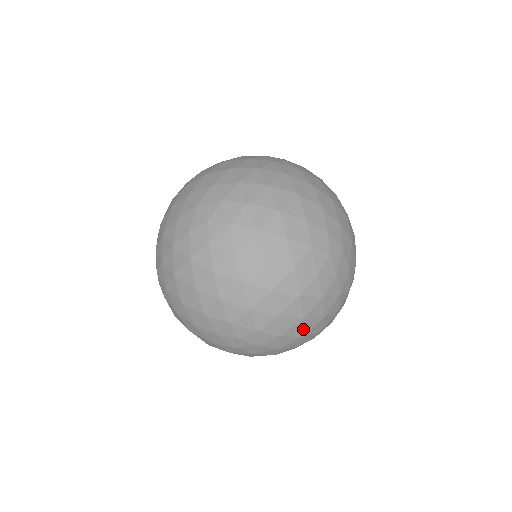
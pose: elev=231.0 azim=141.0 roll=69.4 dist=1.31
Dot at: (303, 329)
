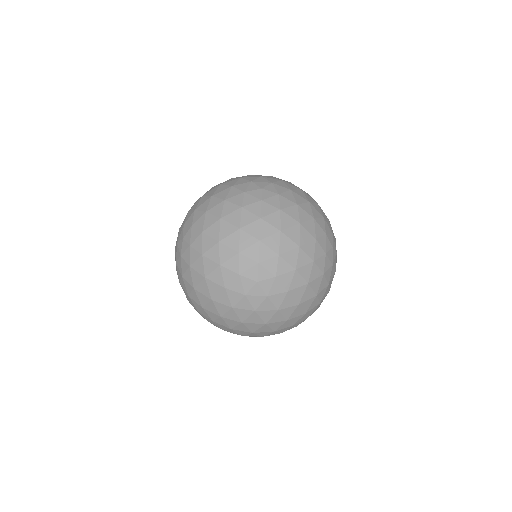
Dot at: (303, 296)
